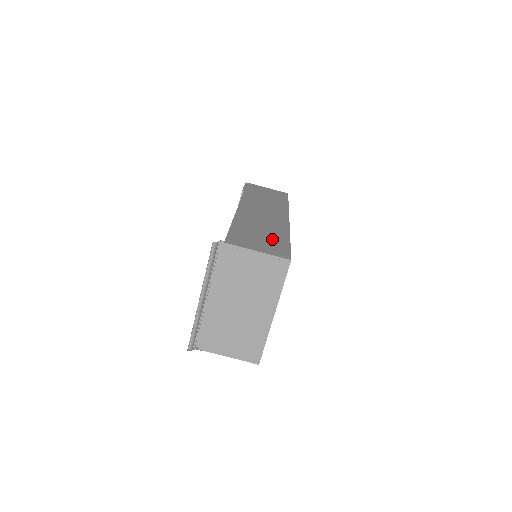
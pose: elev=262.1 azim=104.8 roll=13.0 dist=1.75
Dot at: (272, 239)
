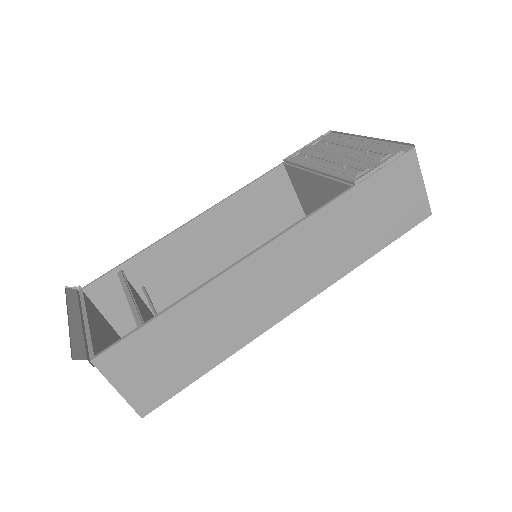
Dot at: (181, 365)
